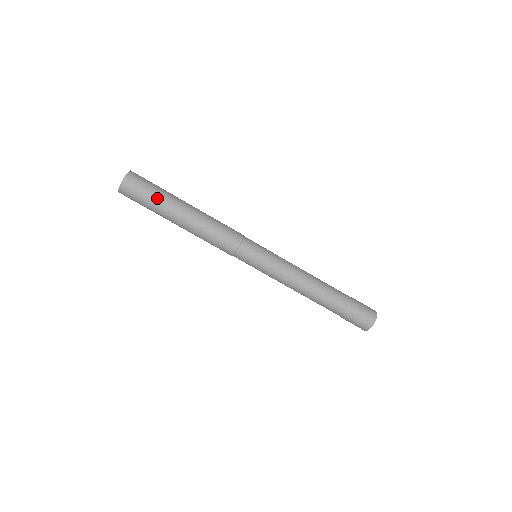
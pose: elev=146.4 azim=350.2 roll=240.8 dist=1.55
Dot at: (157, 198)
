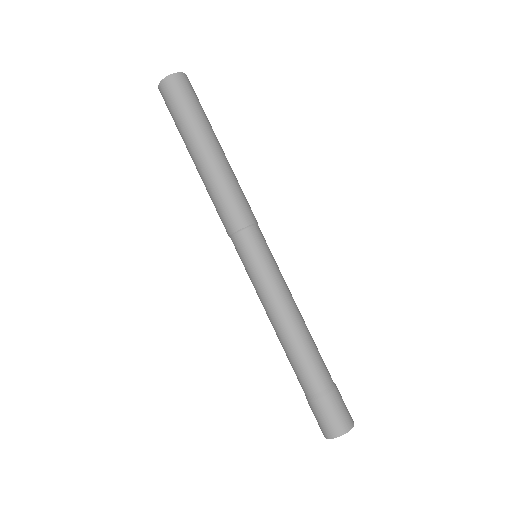
Dot at: (194, 116)
